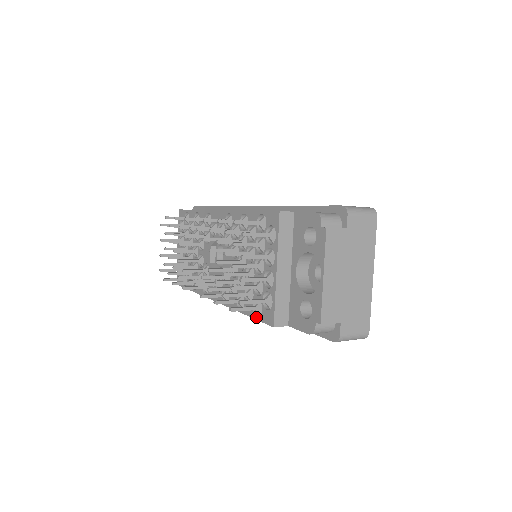
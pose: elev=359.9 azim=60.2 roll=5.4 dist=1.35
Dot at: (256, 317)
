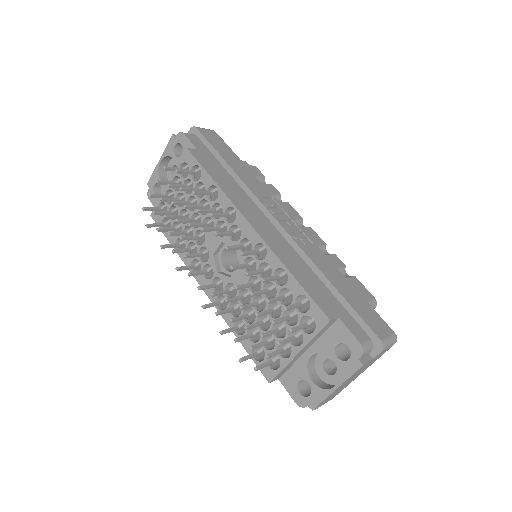
Dot at: (253, 357)
